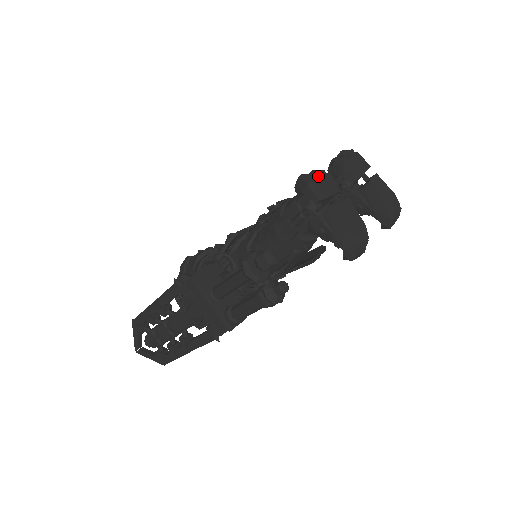
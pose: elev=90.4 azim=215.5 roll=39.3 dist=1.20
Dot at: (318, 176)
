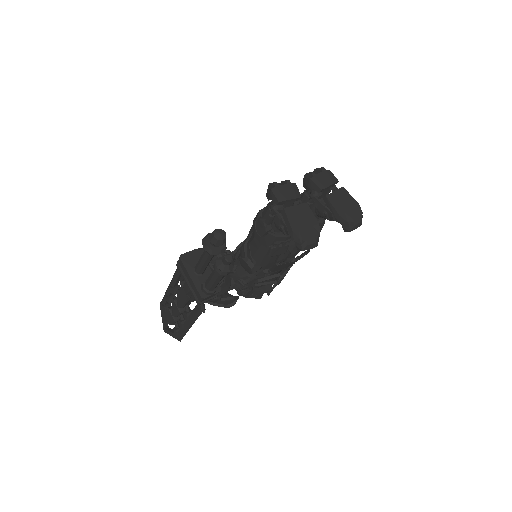
Dot at: (282, 184)
